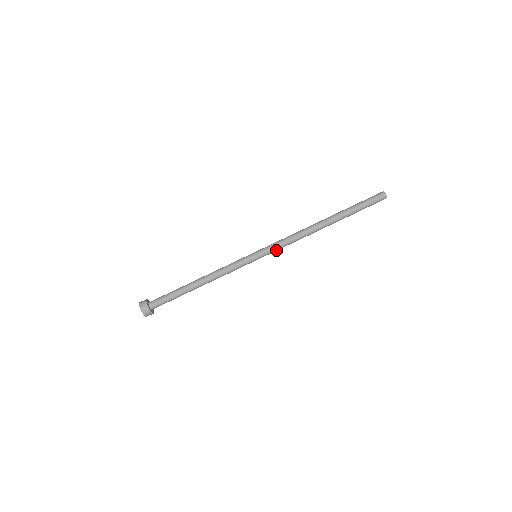
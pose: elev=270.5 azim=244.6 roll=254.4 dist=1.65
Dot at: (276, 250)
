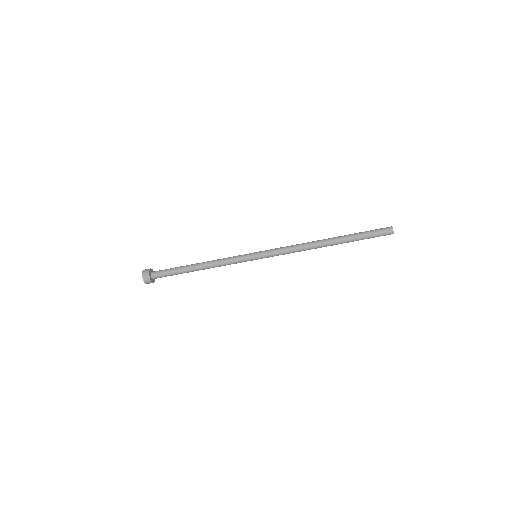
Dot at: (276, 255)
